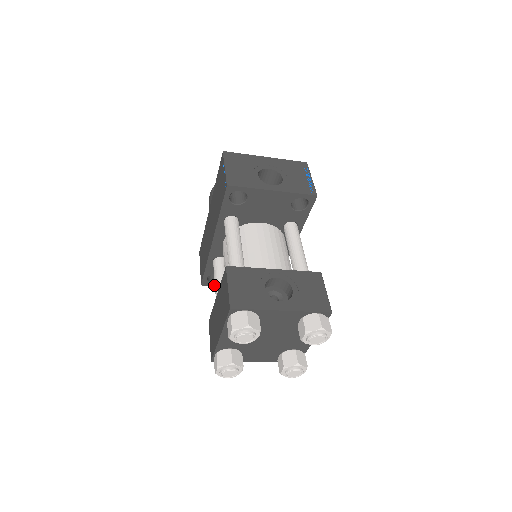
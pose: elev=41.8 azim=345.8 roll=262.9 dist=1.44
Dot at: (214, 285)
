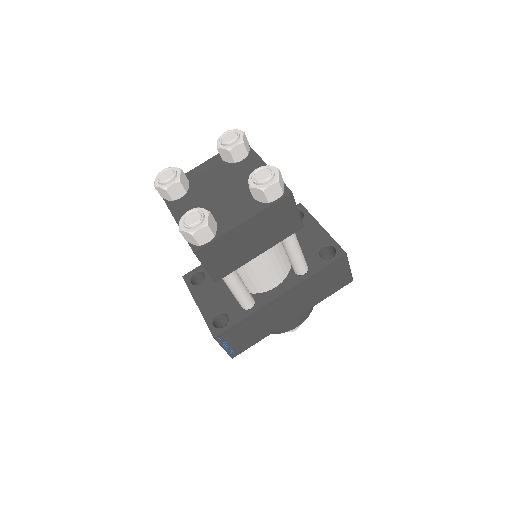
Dot at: (188, 285)
